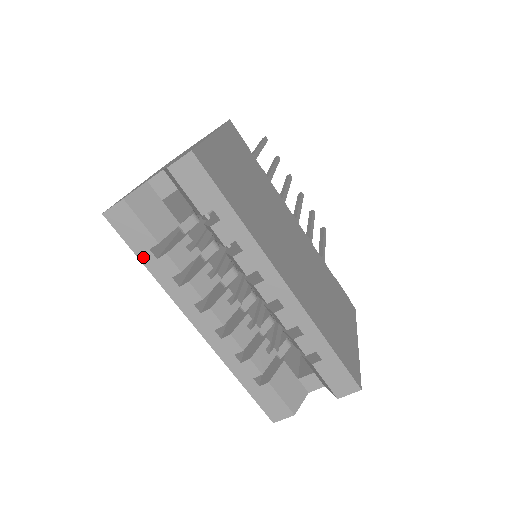
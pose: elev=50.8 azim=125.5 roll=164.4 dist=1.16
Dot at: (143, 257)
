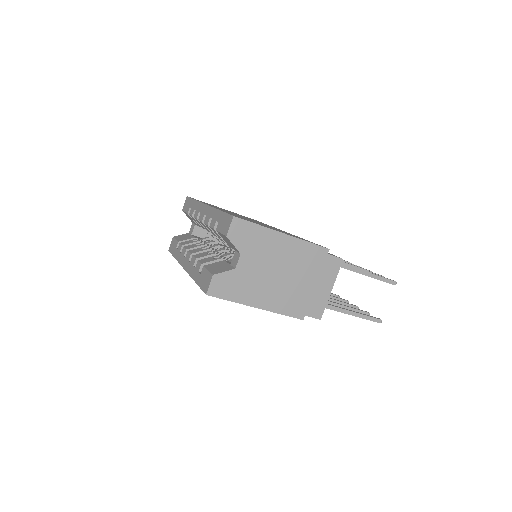
Dot at: (174, 254)
